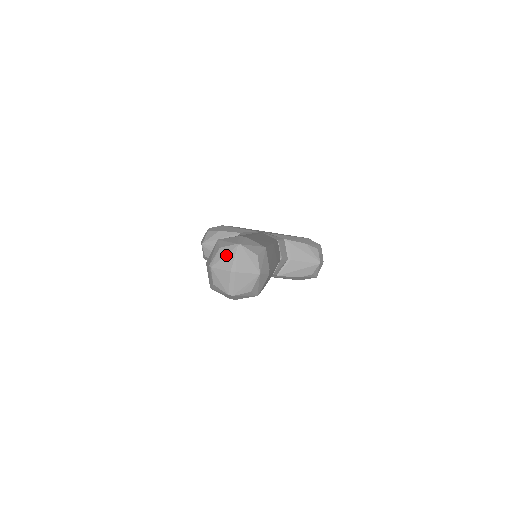
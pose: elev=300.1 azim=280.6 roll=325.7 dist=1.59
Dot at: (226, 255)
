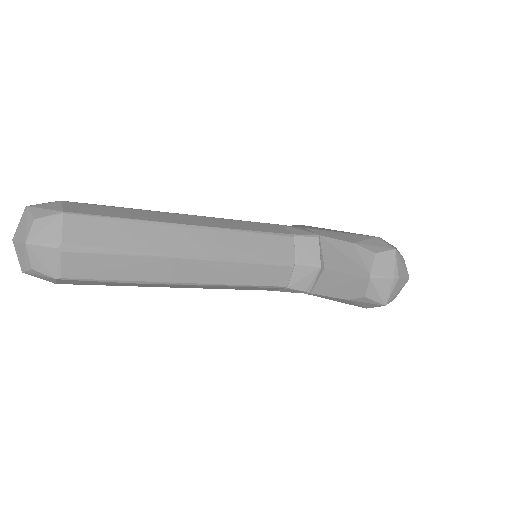
Dot at: occluded
